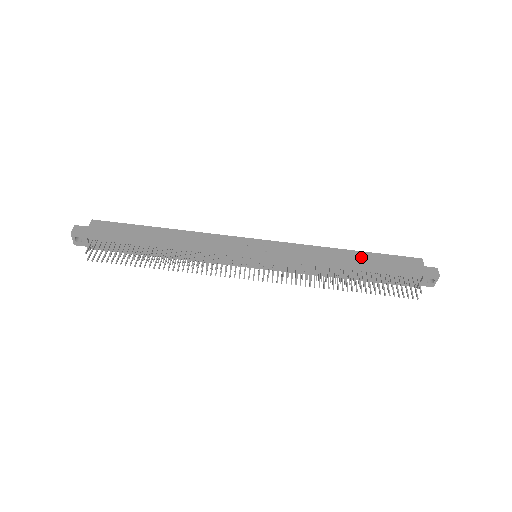
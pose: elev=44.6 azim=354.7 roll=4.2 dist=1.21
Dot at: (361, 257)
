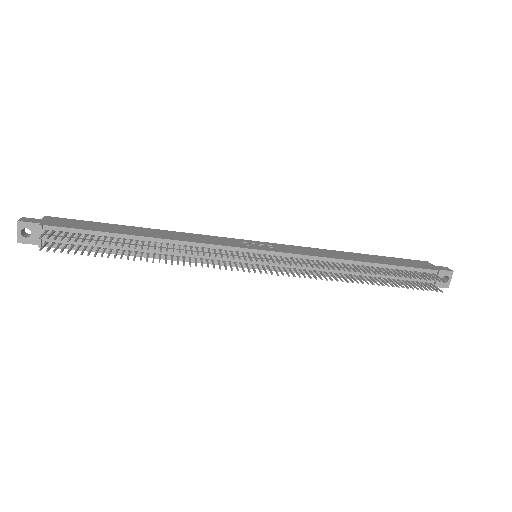
Dot at: (370, 257)
